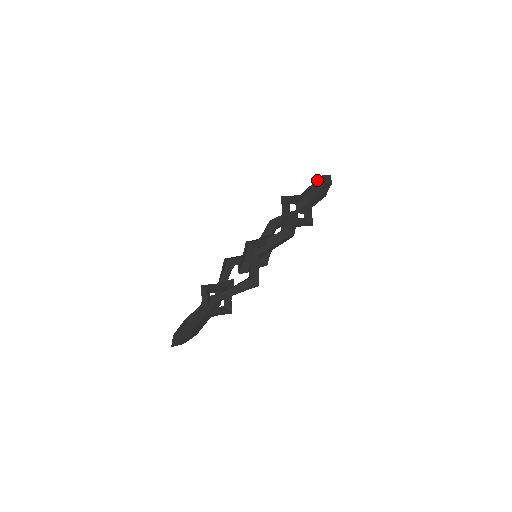
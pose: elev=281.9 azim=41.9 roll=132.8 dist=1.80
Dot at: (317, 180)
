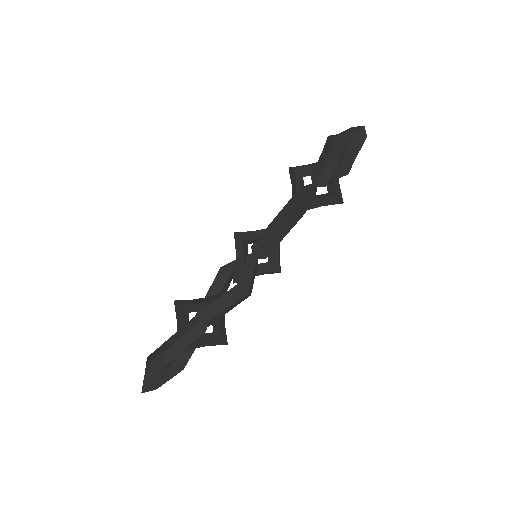
Dot at: occluded
